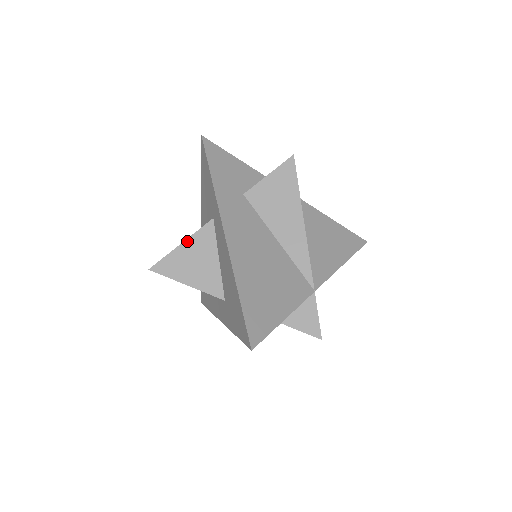
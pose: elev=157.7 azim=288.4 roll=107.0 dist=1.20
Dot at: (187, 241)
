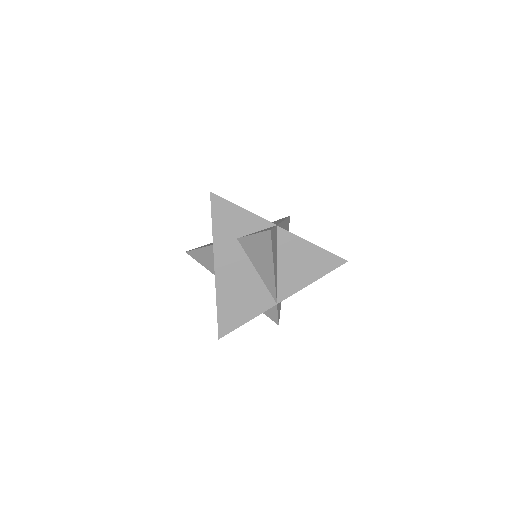
Dot at: (205, 248)
